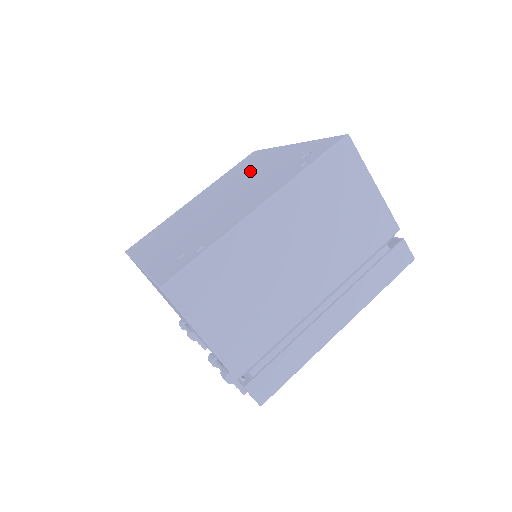
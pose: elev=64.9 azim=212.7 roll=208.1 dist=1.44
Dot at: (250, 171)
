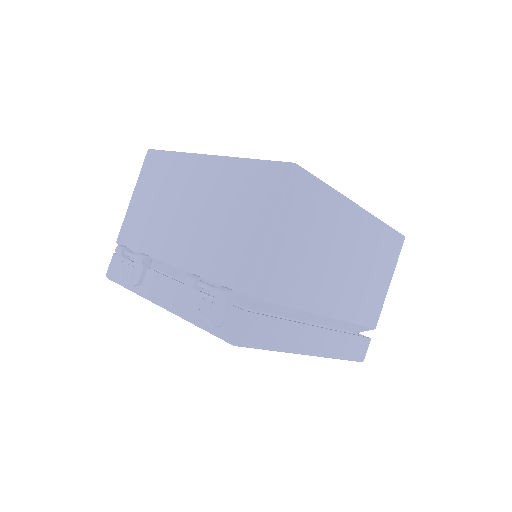
Dot at: occluded
